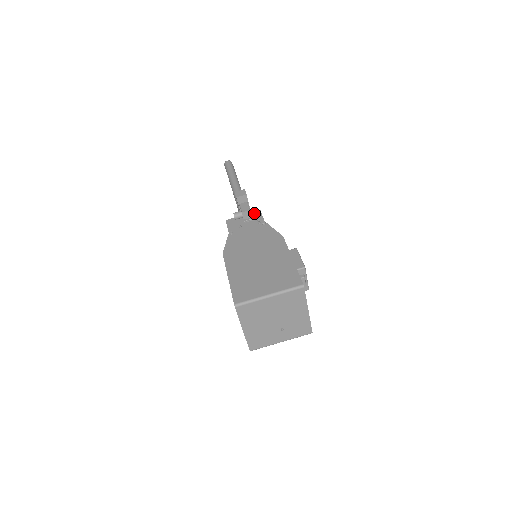
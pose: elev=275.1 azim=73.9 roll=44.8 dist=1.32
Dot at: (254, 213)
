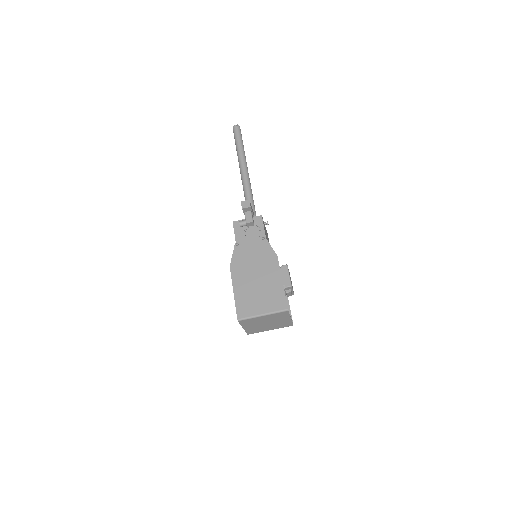
Dot at: (256, 218)
